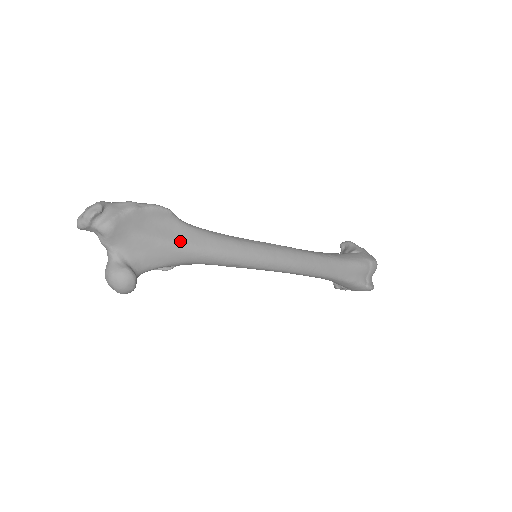
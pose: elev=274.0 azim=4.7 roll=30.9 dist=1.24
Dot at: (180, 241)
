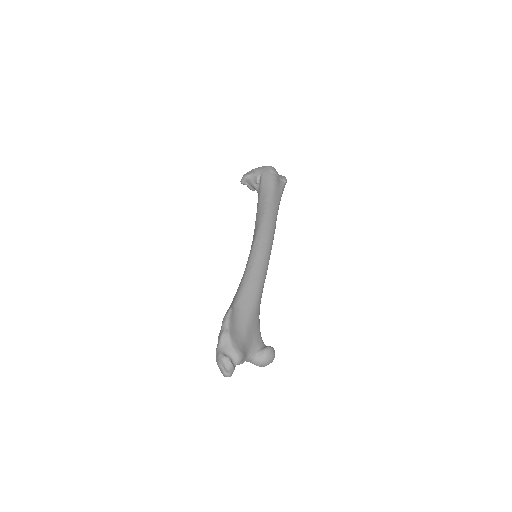
Dot at: (250, 309)
